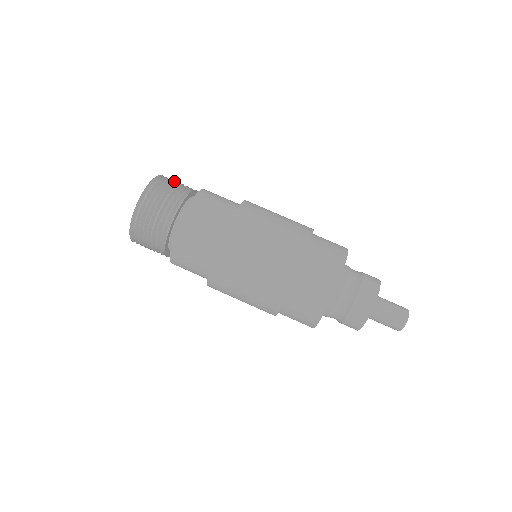
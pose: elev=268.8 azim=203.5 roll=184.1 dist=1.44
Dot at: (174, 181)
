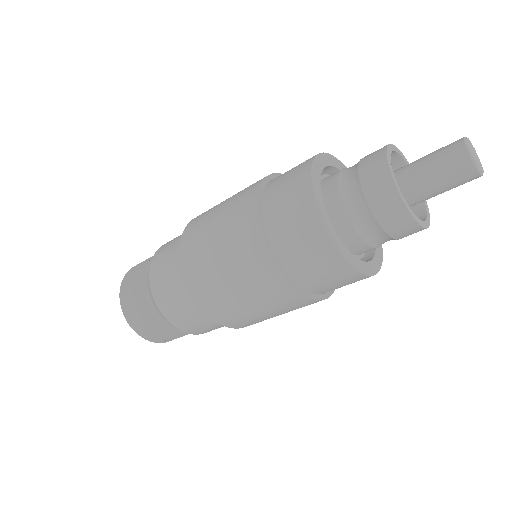
Dot at: occluded
